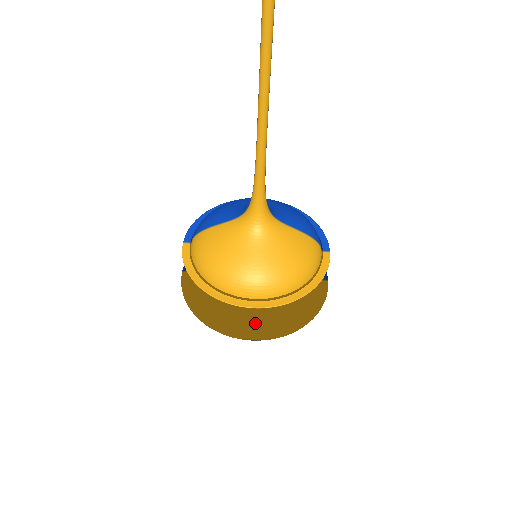
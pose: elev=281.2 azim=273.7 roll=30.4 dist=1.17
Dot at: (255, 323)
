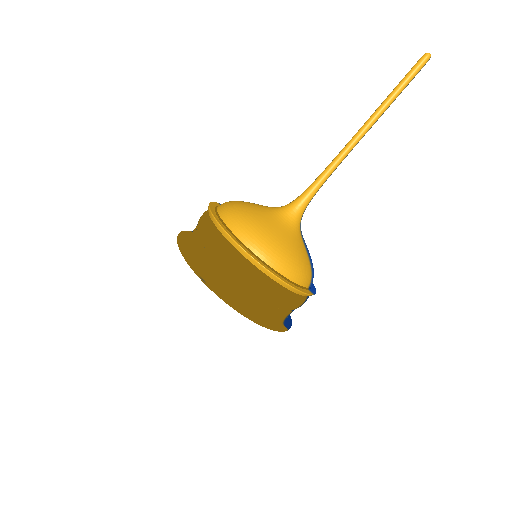
Dot at: (220, 271)
